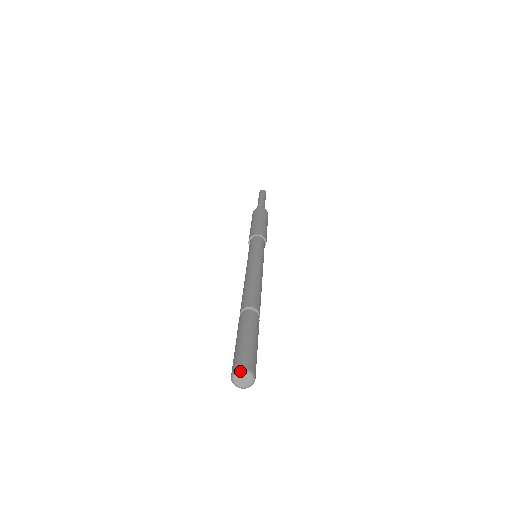
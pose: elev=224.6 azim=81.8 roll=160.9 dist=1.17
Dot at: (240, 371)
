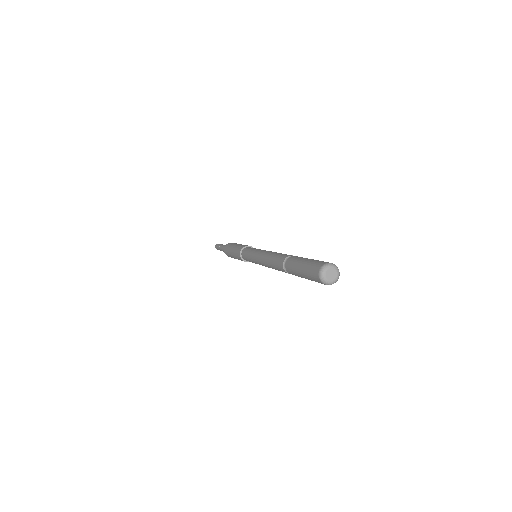
Dot at: (333, 264)
